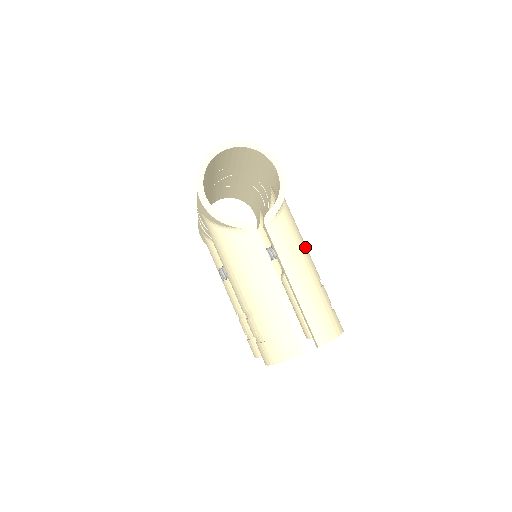
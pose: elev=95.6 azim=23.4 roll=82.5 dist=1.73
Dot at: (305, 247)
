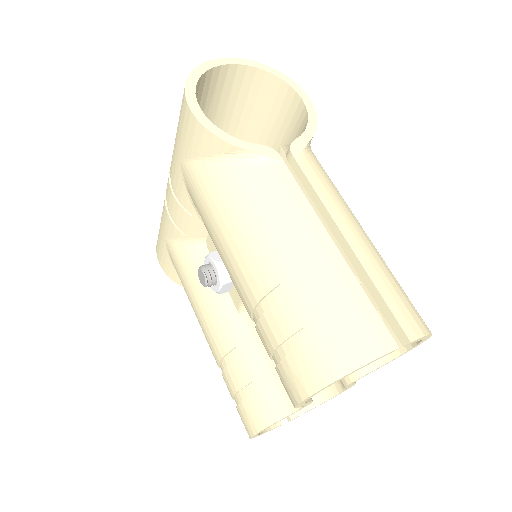
Dot at: occluded
